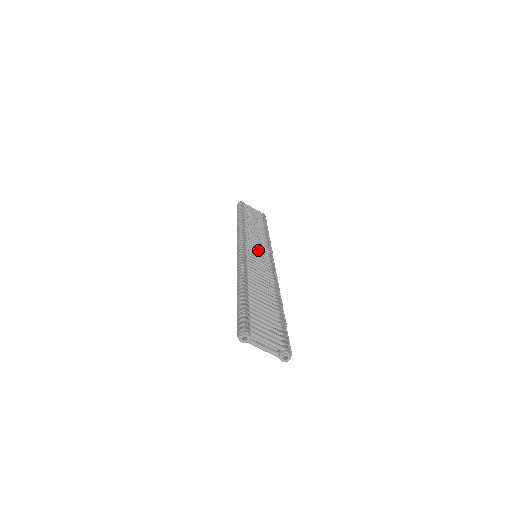
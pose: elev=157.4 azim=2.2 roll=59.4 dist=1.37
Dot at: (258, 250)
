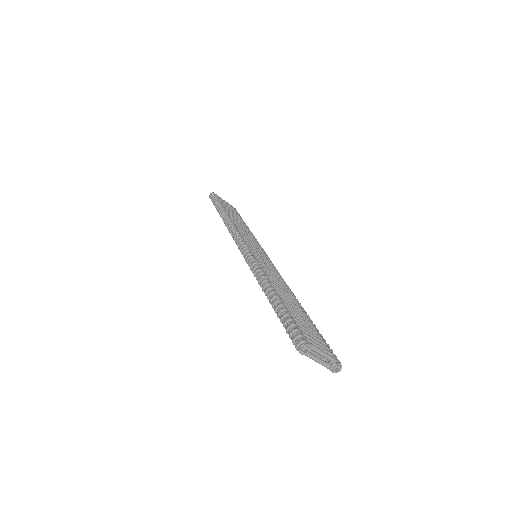
Dot at: (257, 250)
